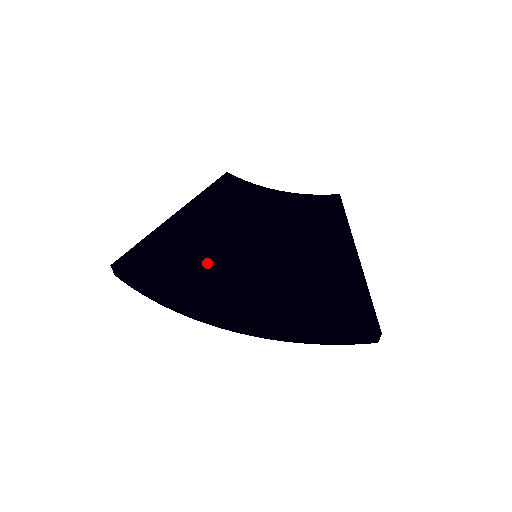
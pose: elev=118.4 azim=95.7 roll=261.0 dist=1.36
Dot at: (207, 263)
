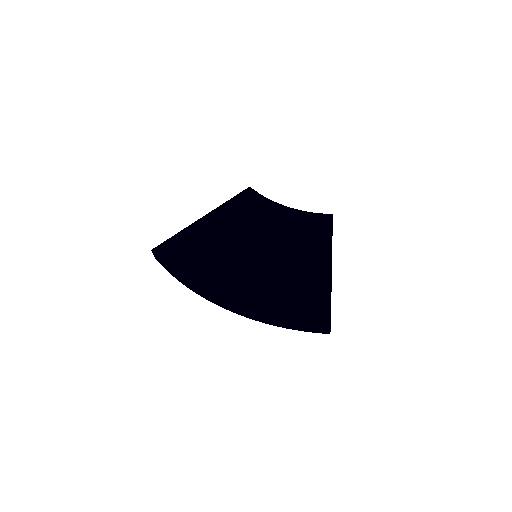
Dot at: (218, 257)
